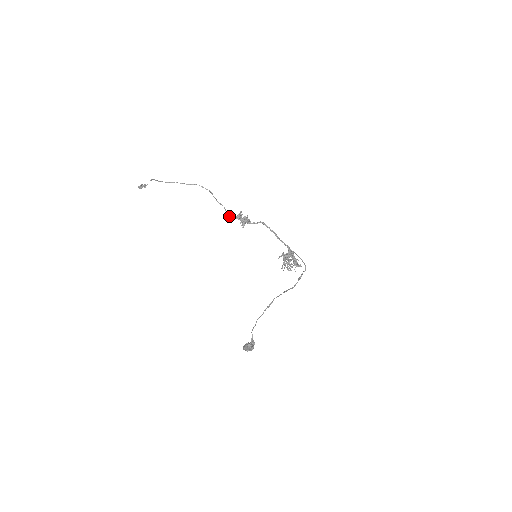
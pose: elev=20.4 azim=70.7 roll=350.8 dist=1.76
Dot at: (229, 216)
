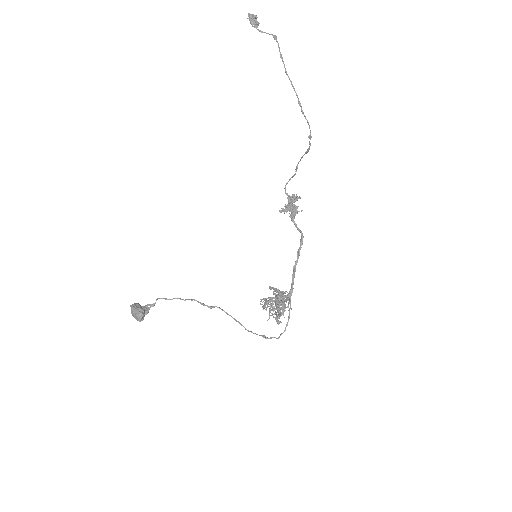
Dot at: occluded
